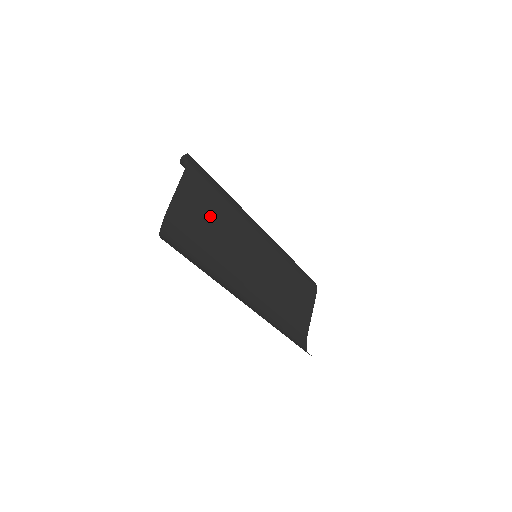
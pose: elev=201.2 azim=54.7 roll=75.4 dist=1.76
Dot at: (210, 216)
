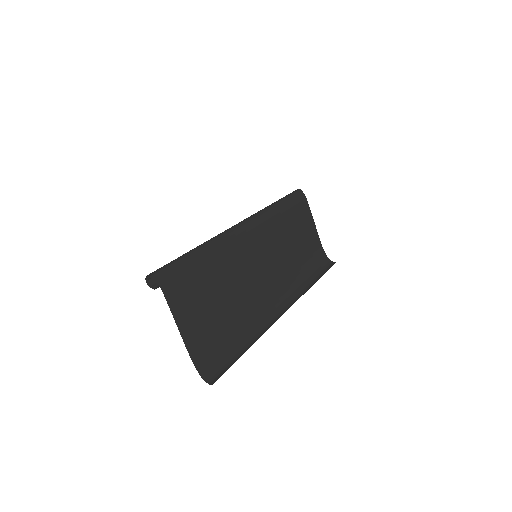
Dot at: (211, 295)
